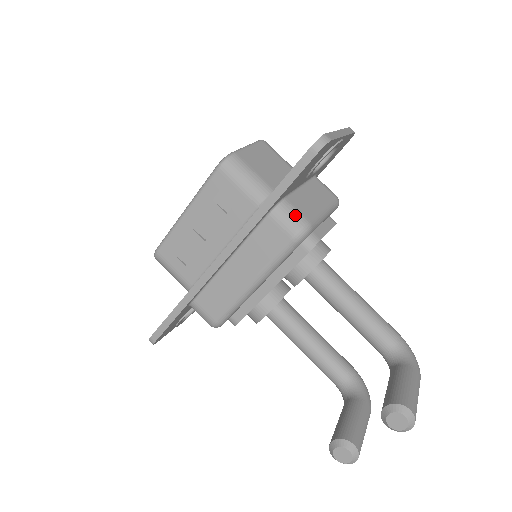
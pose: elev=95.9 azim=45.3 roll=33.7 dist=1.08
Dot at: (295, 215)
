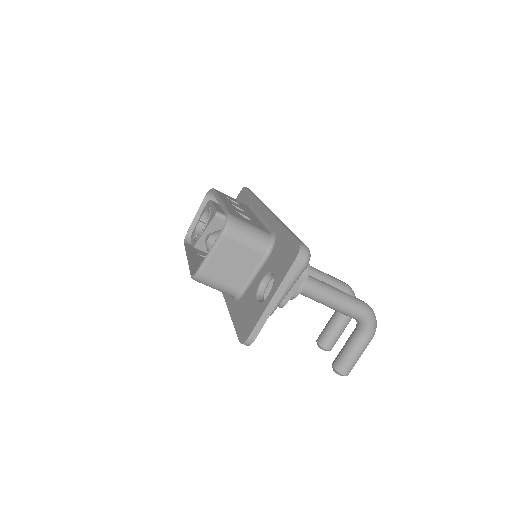
Dot at: occluded
